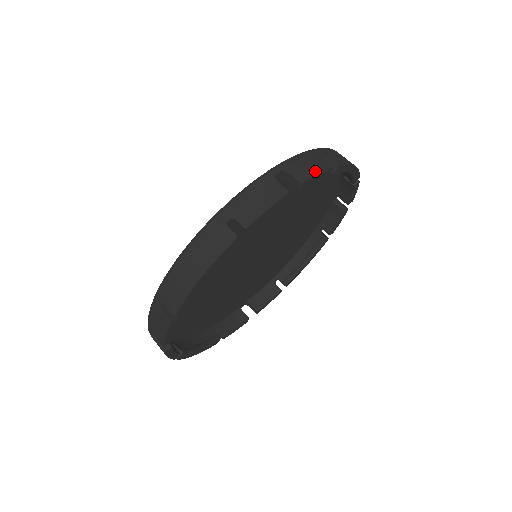
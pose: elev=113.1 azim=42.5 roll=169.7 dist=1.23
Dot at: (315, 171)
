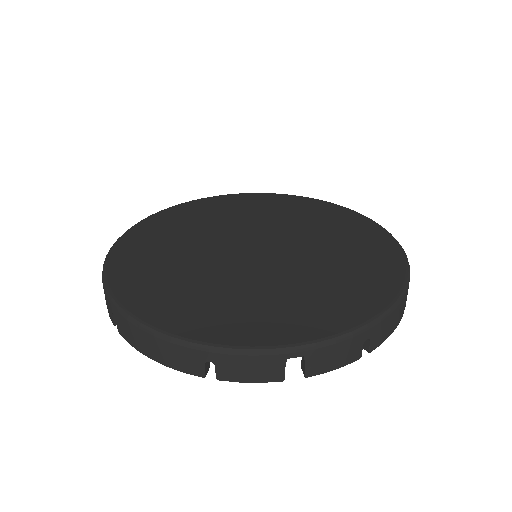
Dot at: (333, 366)
